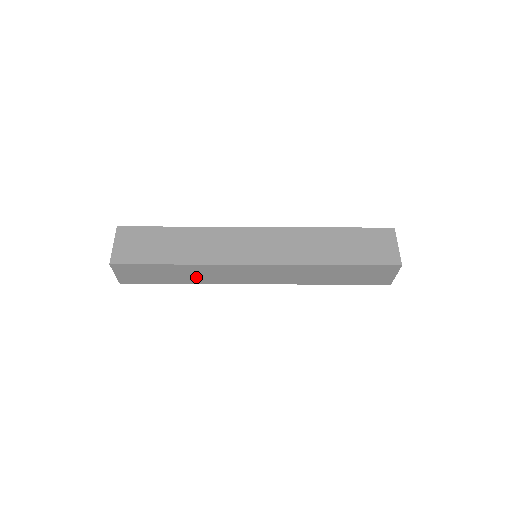
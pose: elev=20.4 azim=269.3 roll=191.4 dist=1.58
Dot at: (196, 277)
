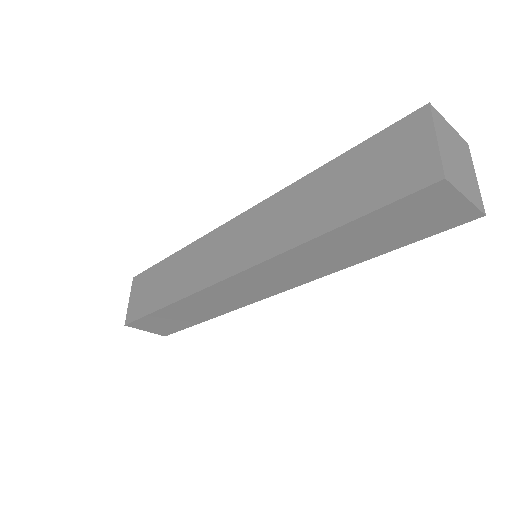
Dot at: (206, 310)
